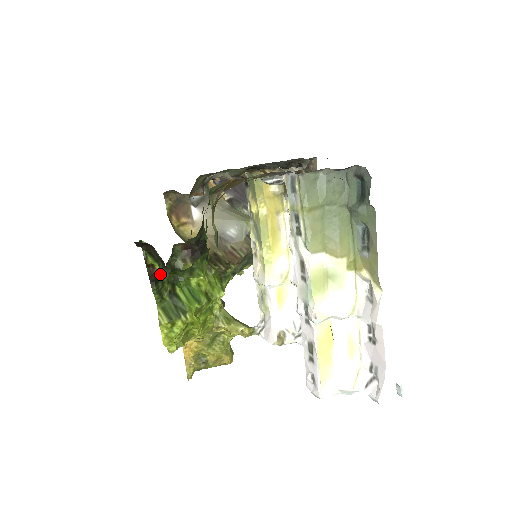
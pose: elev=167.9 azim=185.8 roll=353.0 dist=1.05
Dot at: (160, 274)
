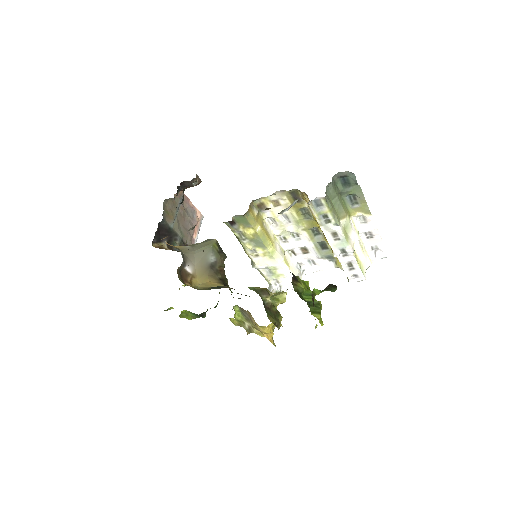
Dot at: occluded
